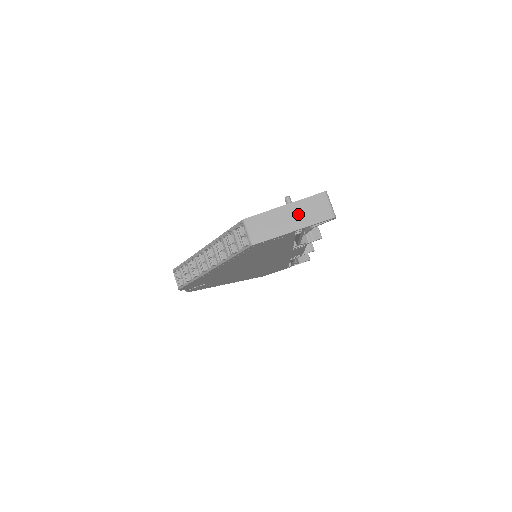
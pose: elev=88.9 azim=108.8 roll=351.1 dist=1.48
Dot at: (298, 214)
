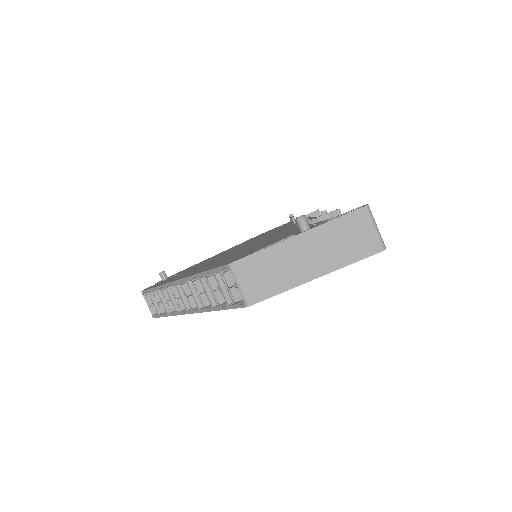
Dot at: (321, 249)
